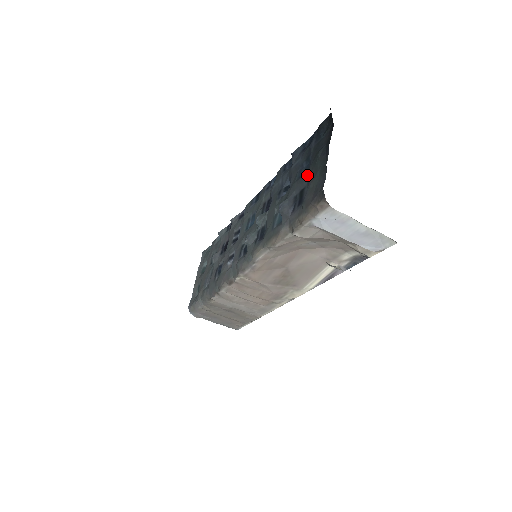
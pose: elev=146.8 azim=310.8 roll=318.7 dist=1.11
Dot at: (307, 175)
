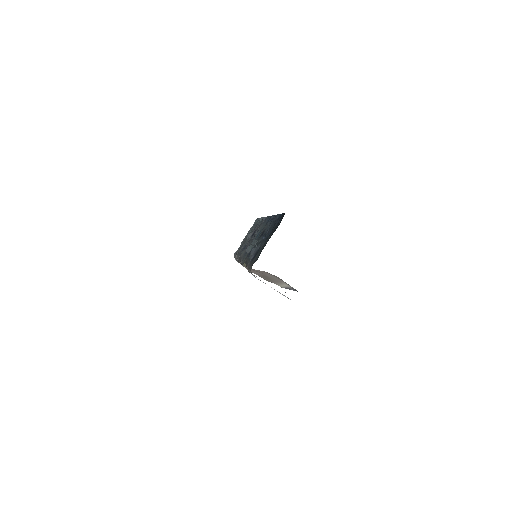
Dot at: occluded
